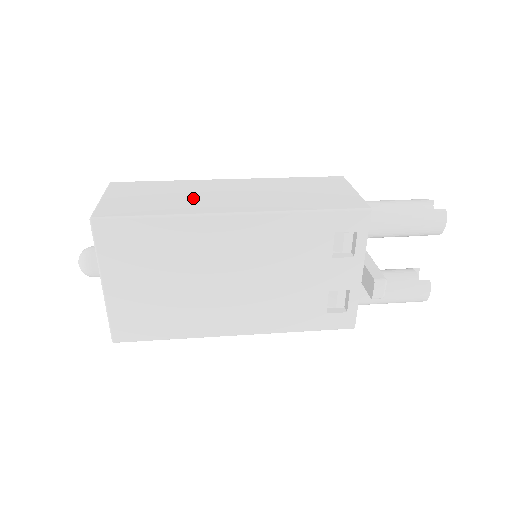
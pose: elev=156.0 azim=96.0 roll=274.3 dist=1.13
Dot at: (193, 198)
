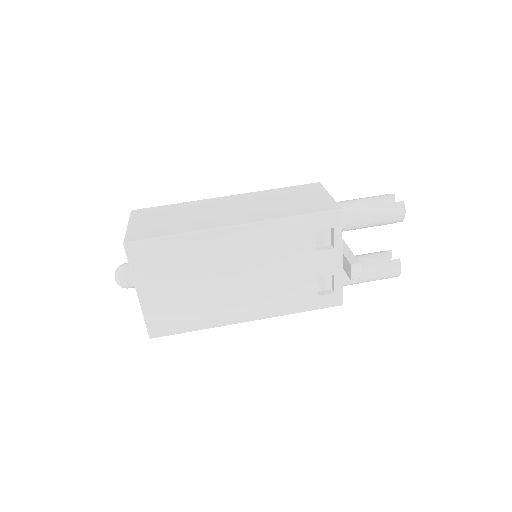
Dot at: (200, 217)
